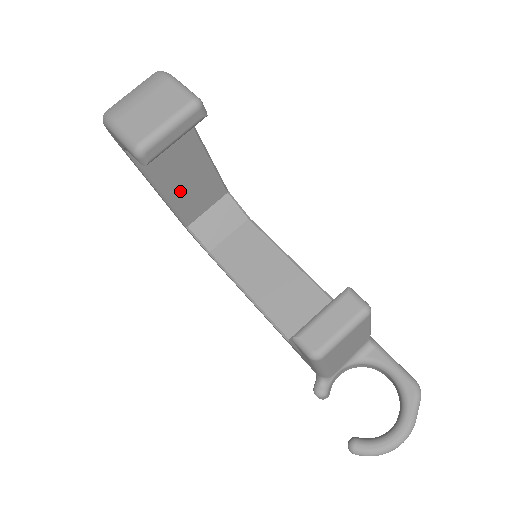
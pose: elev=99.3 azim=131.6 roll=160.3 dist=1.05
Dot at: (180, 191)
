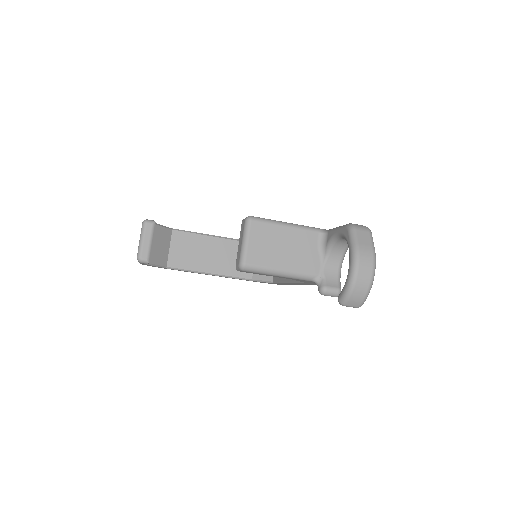
Dot at: (221, 265)
